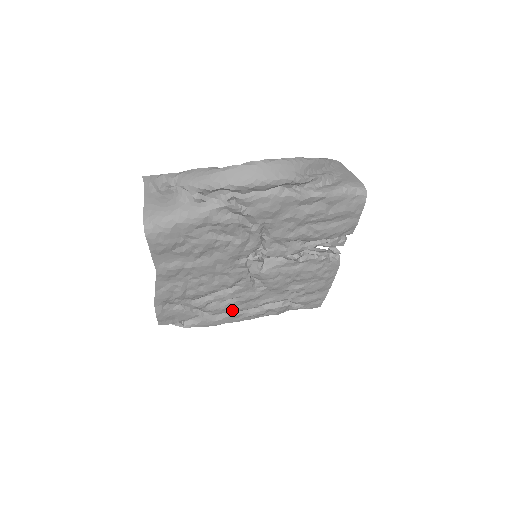
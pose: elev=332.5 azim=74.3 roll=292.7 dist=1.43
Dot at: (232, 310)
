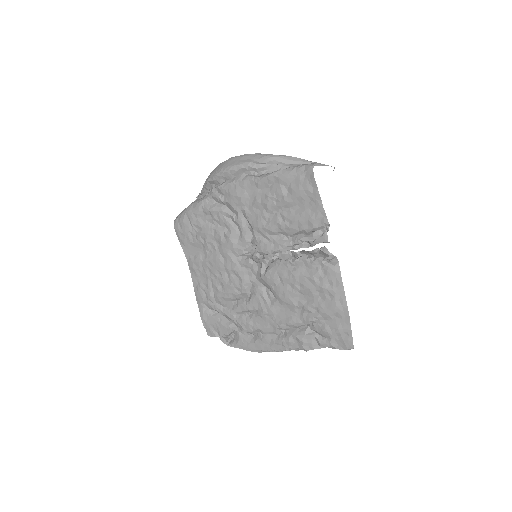
Dot at: (258, 329)
